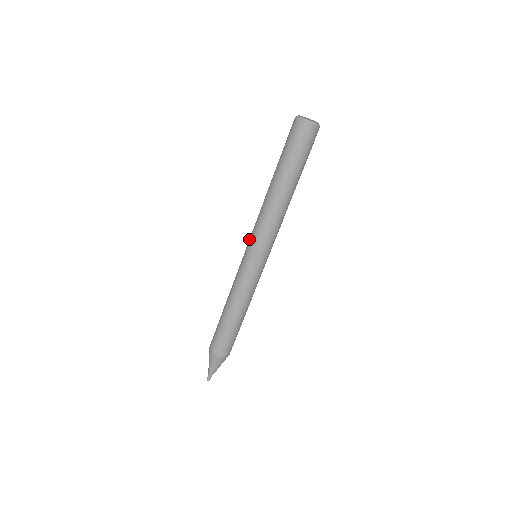
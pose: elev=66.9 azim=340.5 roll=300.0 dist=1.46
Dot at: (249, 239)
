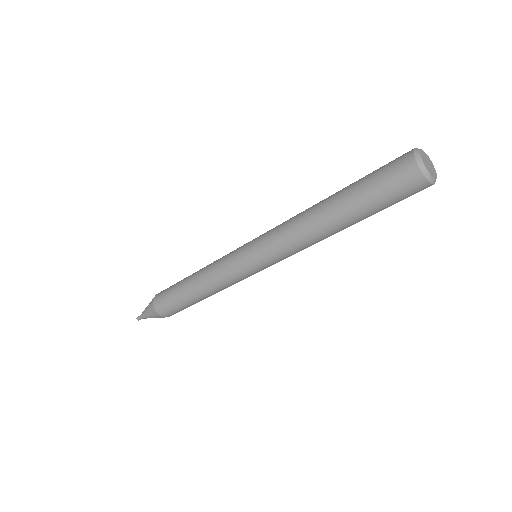
Dot at: (258, 240)
